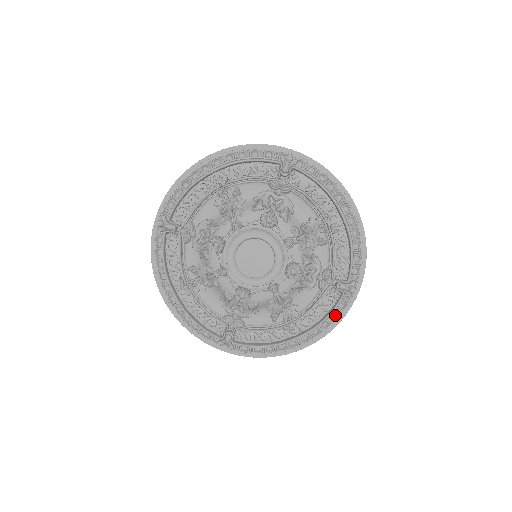
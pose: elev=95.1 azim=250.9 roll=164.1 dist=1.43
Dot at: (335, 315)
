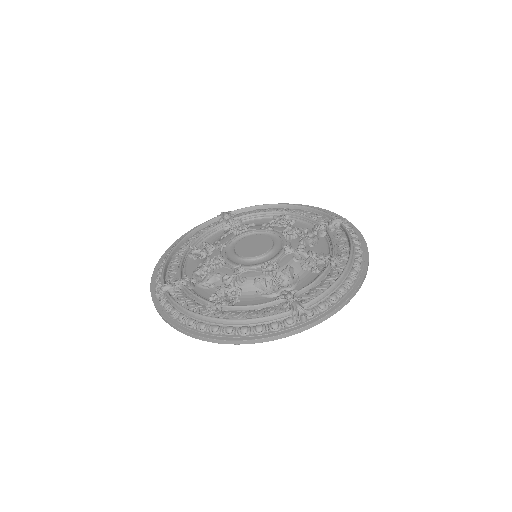
Dot at: (354, 237)
